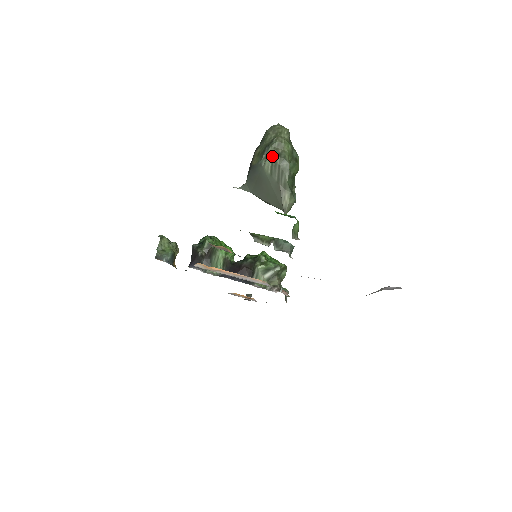
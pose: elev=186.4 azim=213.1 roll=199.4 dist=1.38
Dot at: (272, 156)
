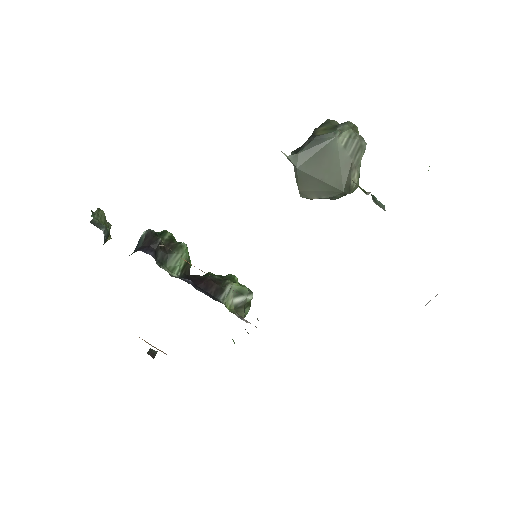
Dot at: (352, 130)
